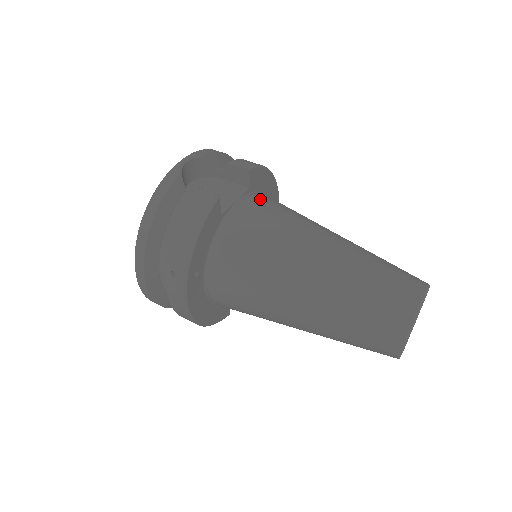
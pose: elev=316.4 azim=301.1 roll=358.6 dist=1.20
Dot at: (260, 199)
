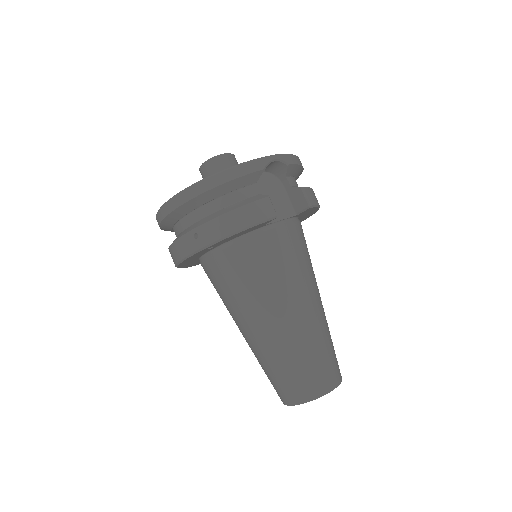
Dot at: (297, 230)
